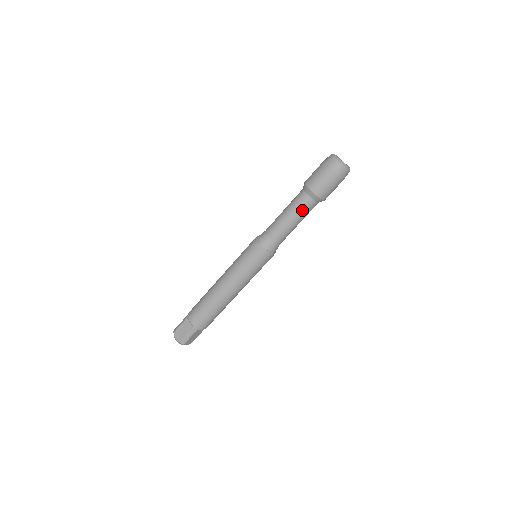
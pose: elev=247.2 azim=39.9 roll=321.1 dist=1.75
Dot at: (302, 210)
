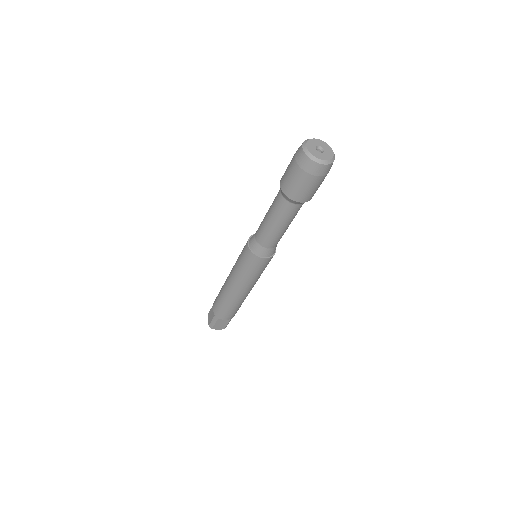
Dot at: (278, 212)
